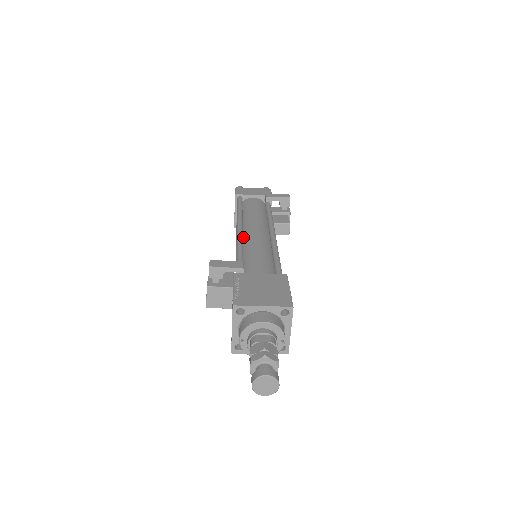
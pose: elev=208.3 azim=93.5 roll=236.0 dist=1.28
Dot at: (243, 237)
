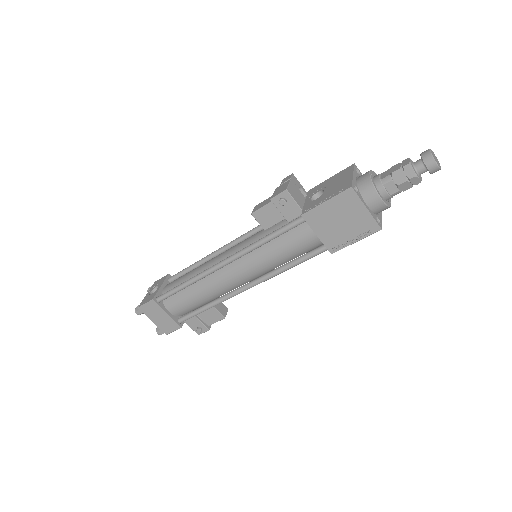
Dot at: occluded
